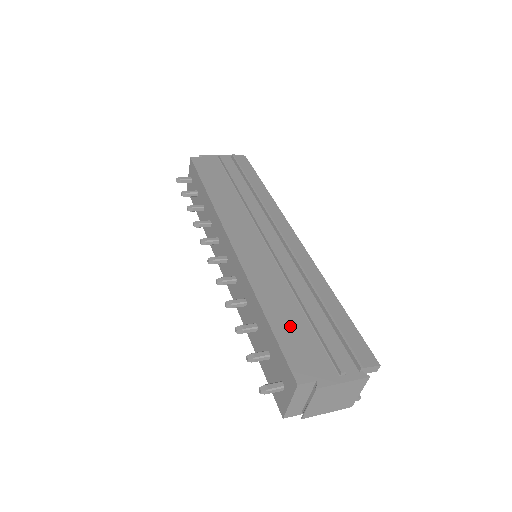
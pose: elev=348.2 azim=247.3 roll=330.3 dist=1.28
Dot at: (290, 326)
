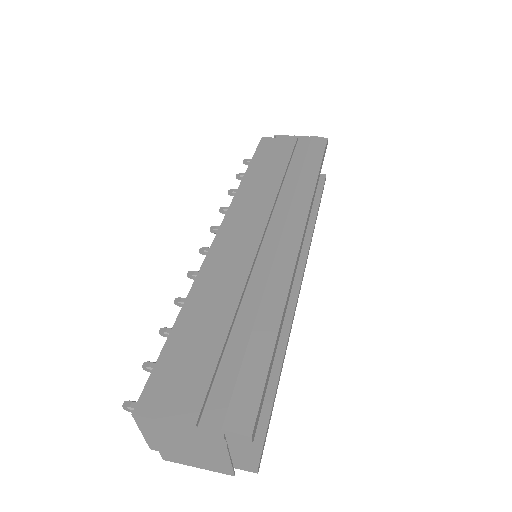
Dot at: (190, 344)
